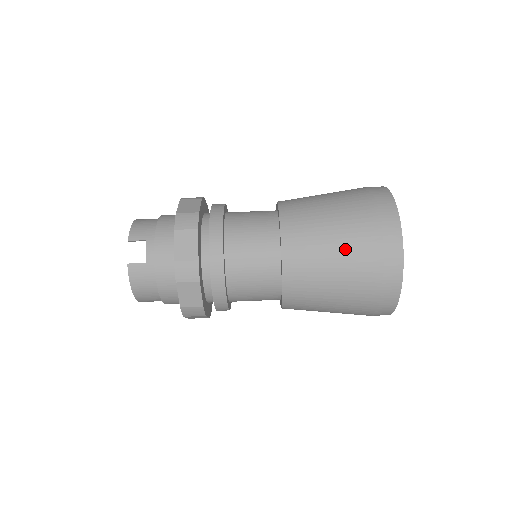
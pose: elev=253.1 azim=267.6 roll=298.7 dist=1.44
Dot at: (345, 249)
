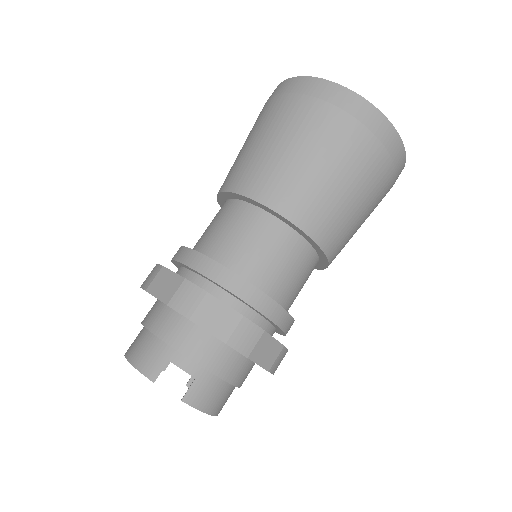
Dot at: (336, 159)
